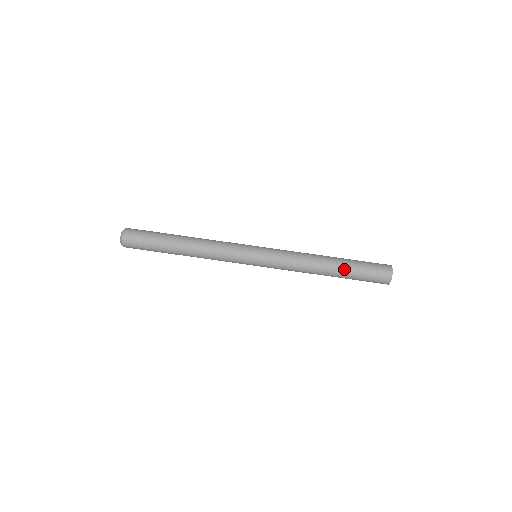
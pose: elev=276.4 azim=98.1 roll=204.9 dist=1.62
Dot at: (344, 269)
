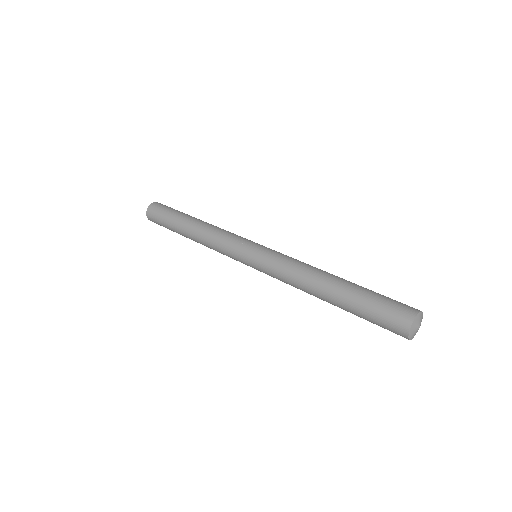
Dot at: occluded
